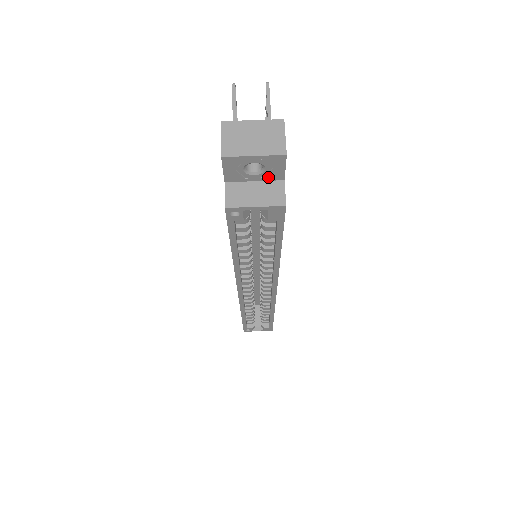
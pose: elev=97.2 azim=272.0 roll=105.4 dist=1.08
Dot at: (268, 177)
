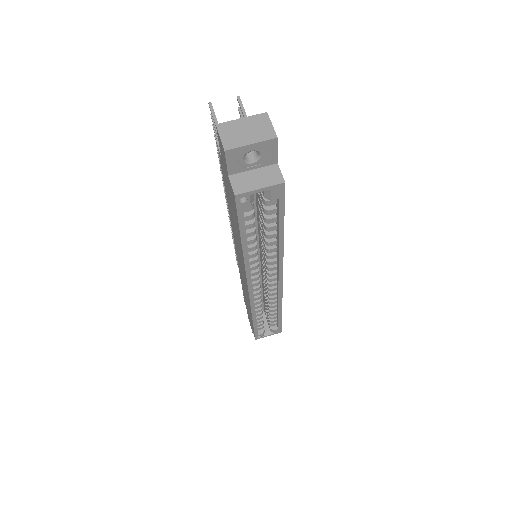
Dot at: (264, 163)
